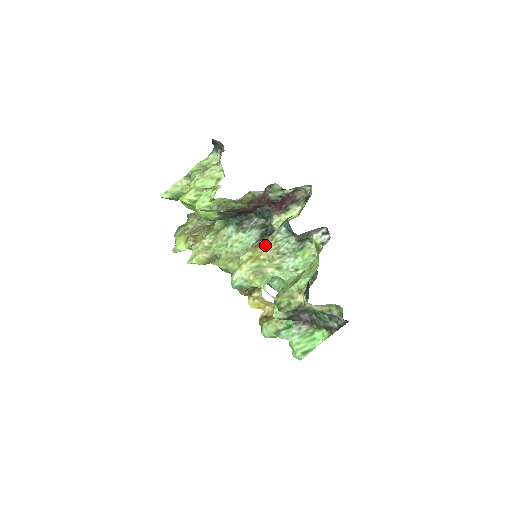
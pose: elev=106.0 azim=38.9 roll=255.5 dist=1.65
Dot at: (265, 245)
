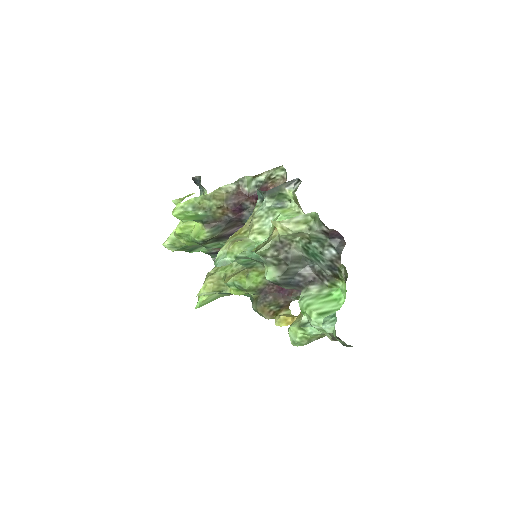
Dot at: (245, 223)
